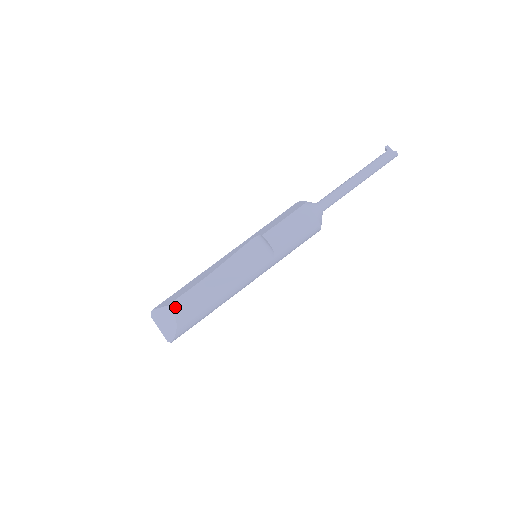
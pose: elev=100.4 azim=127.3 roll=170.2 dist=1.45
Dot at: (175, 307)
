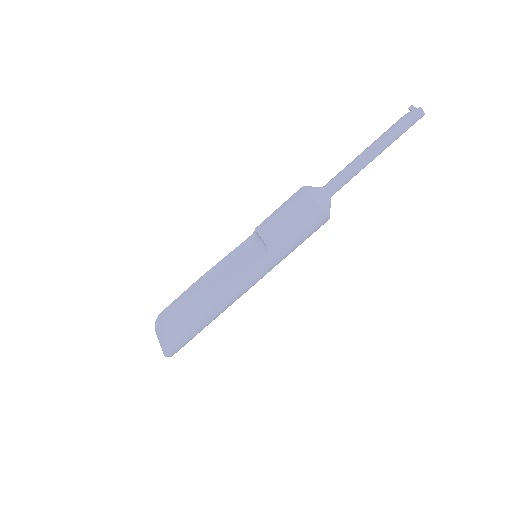
Dot at: (164, 315)
